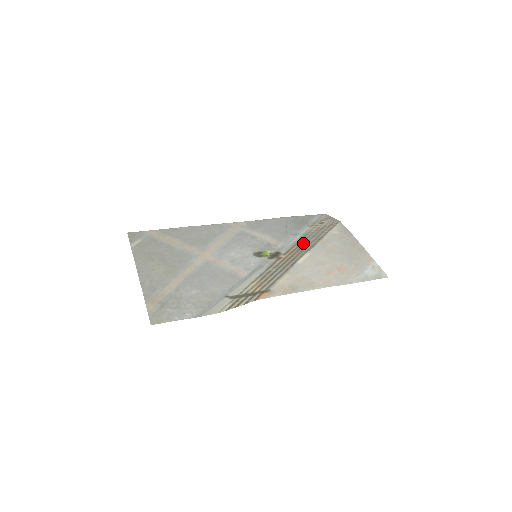
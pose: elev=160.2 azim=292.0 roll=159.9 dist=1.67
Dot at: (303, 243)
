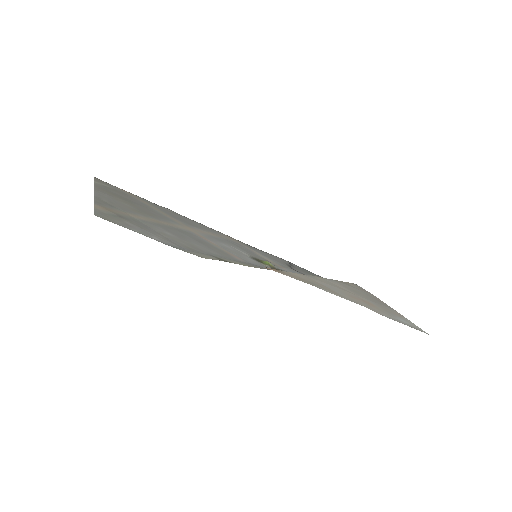
Dot at: occluded
